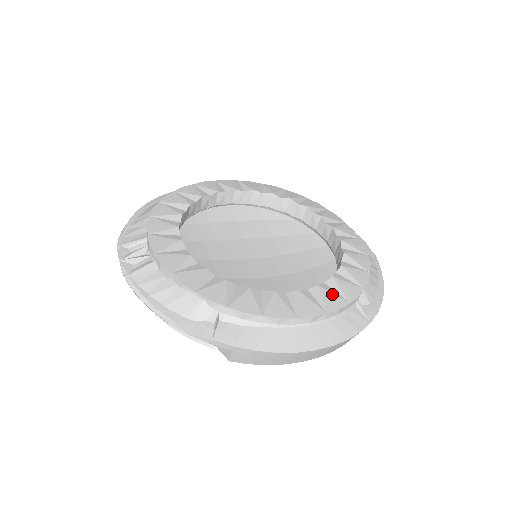
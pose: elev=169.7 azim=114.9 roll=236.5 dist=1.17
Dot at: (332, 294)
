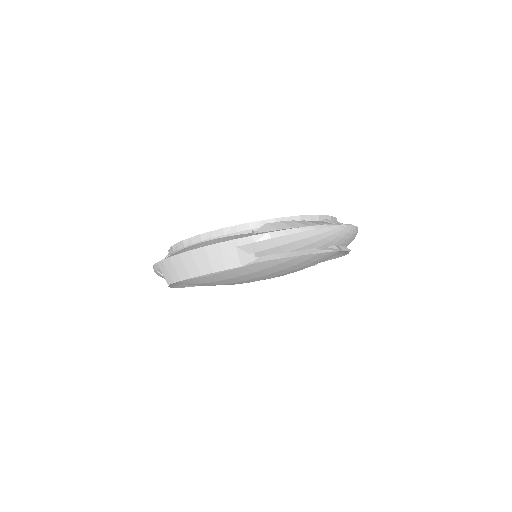
Dot at: occluded
